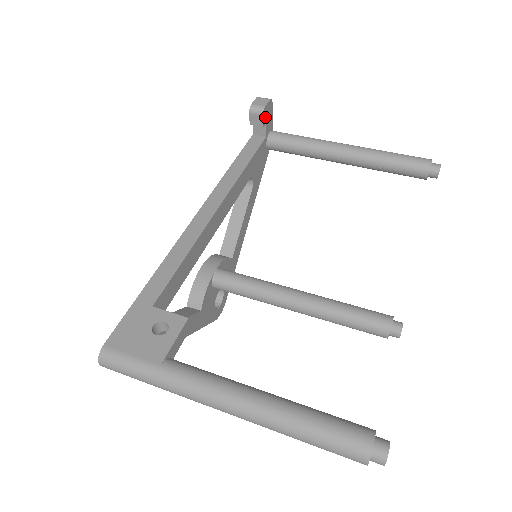
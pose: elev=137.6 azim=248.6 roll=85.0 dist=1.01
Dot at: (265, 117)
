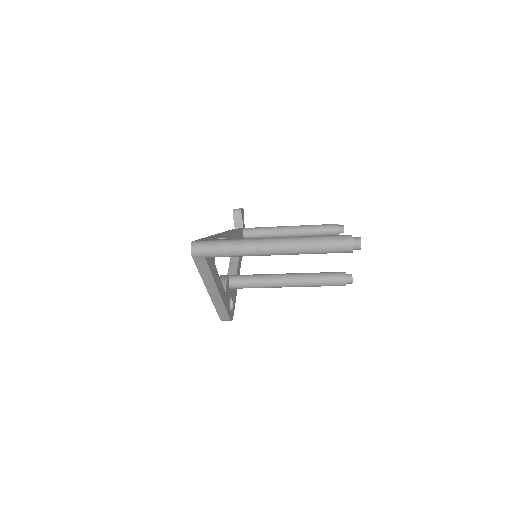
Dot at: (242, 215)
